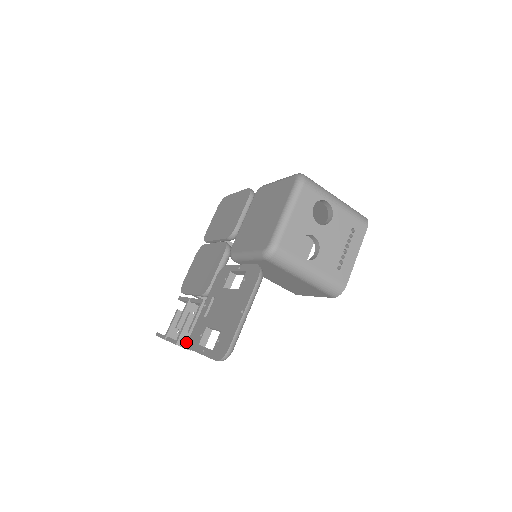
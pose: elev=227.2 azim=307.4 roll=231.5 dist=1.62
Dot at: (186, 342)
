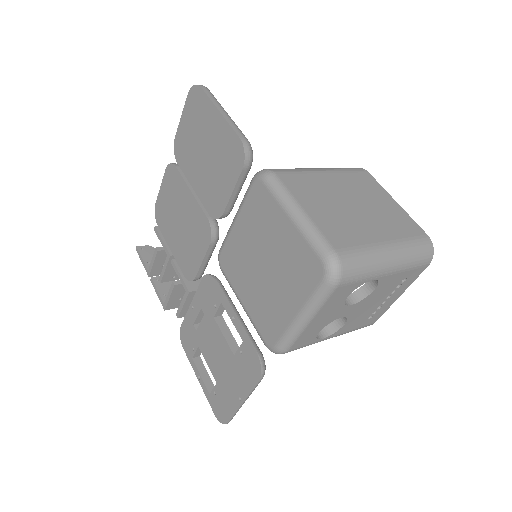
Dot at: (176, 304)
